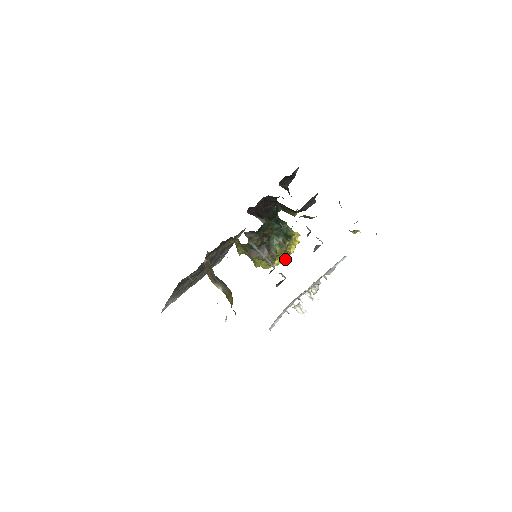
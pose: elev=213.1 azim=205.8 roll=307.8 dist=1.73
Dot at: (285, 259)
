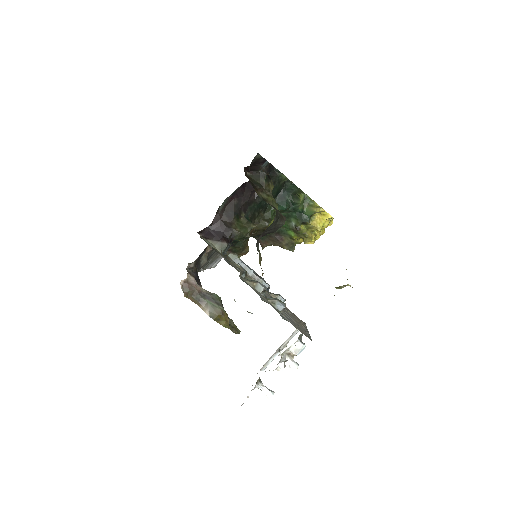
Dot at: (312, 241)
